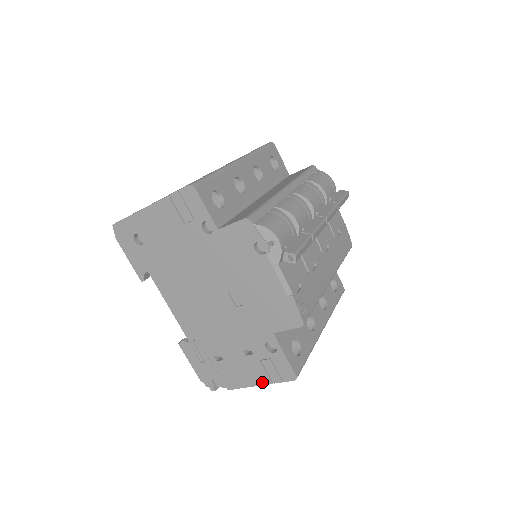
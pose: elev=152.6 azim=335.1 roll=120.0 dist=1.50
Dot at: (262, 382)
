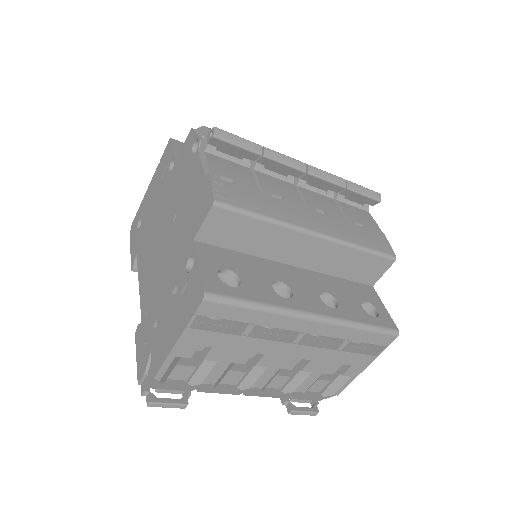
Dot at: (178, 334)
